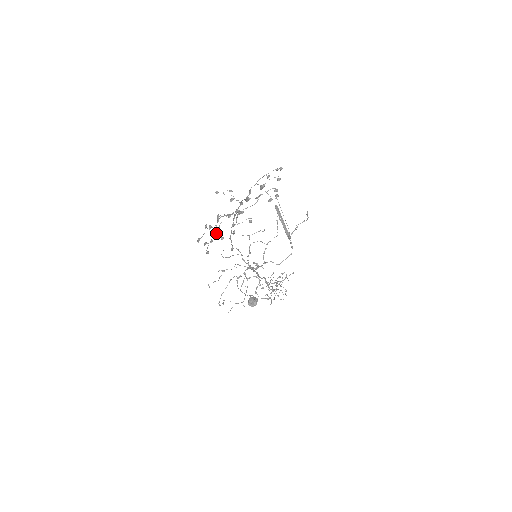
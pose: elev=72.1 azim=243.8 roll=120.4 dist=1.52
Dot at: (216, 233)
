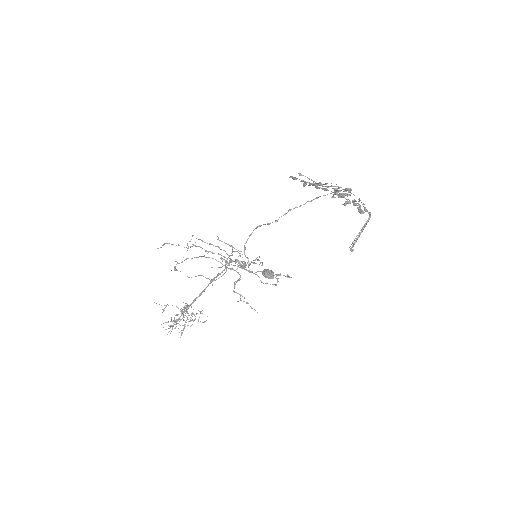
Dot at: occluded
